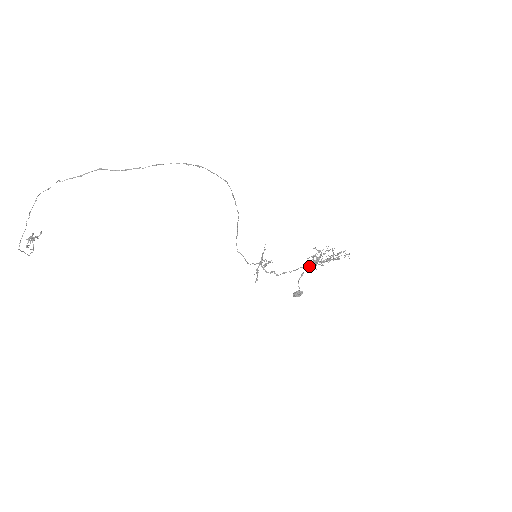
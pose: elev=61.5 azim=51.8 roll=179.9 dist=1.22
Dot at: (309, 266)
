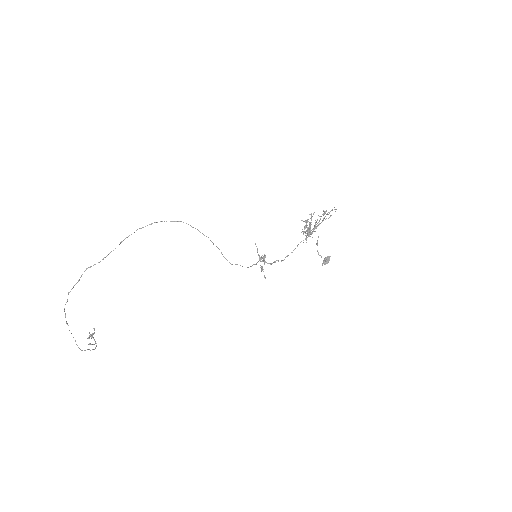
Dot at: (305, 239)
